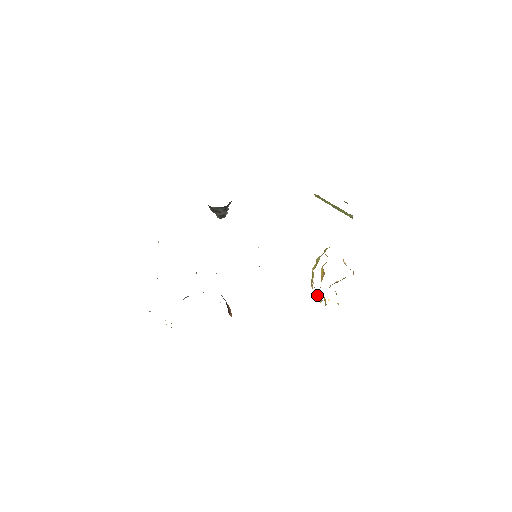
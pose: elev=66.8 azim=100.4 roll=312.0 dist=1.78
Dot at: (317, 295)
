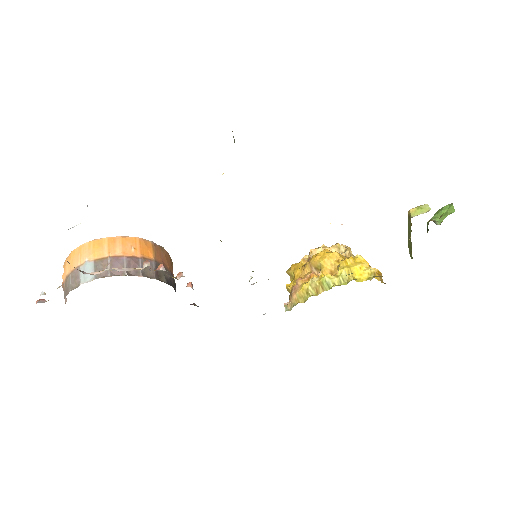
Dot at: (290, 298)
